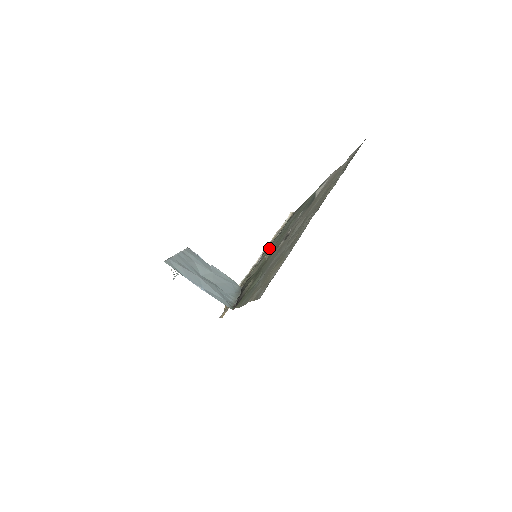
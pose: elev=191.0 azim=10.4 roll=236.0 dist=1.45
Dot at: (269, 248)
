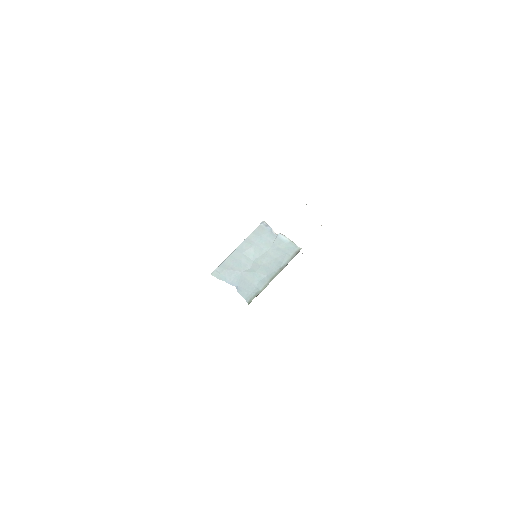
Dot at: occluded
